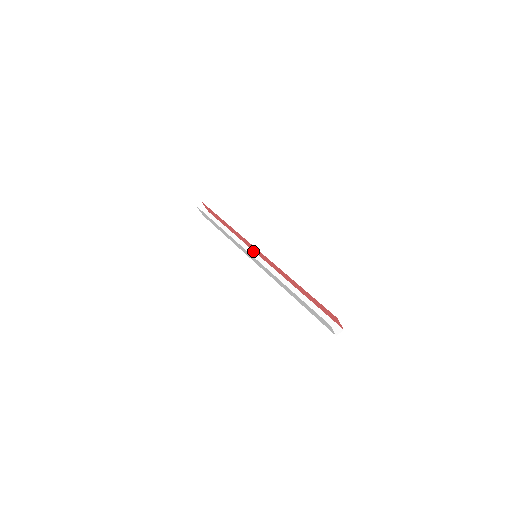
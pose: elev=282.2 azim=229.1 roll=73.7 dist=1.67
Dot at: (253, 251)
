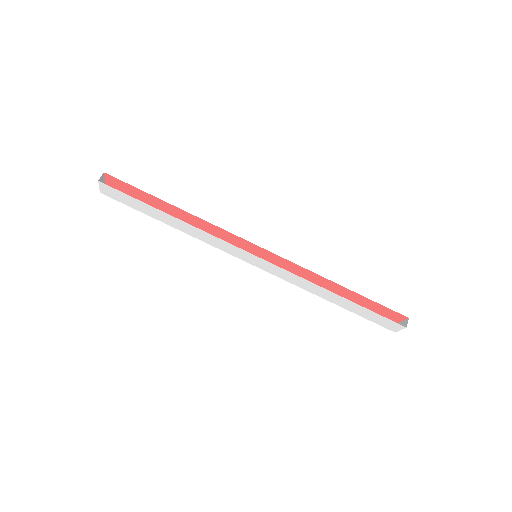
Dot at: occluded
